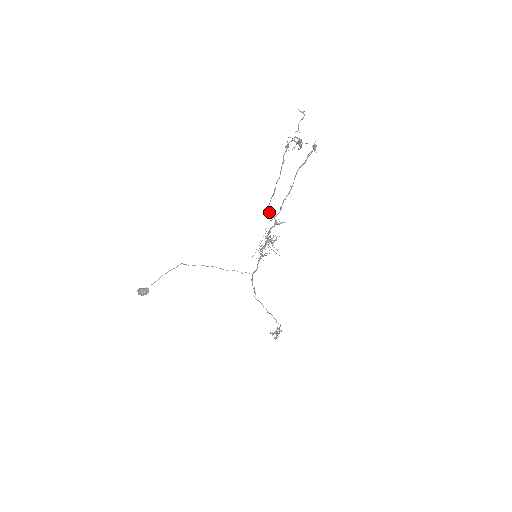
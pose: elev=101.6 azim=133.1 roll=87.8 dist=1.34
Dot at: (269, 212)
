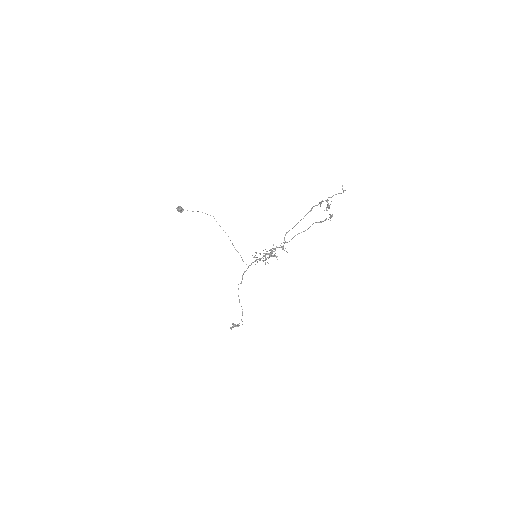
Dot at: occluded
